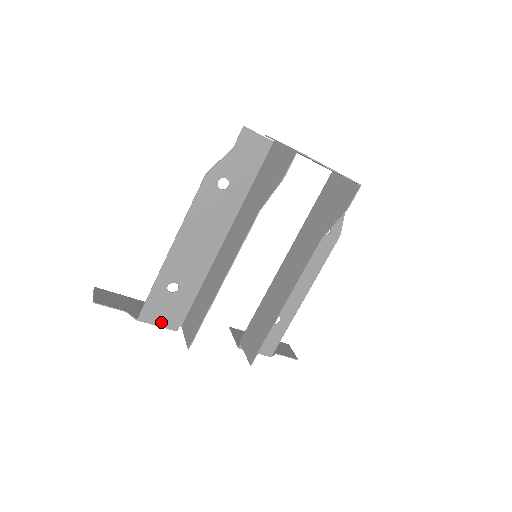
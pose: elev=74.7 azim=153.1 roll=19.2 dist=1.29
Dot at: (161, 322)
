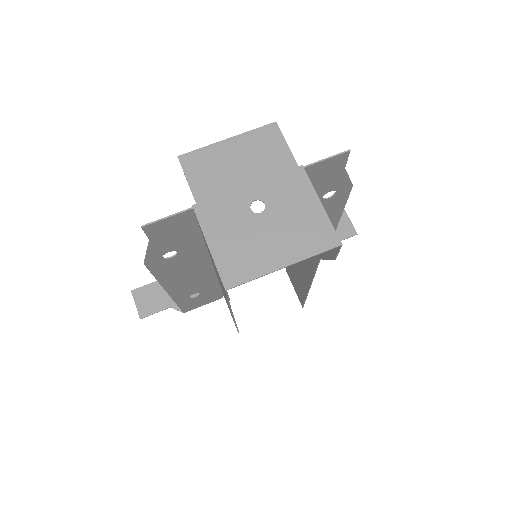
Dot at: (204, 303)
